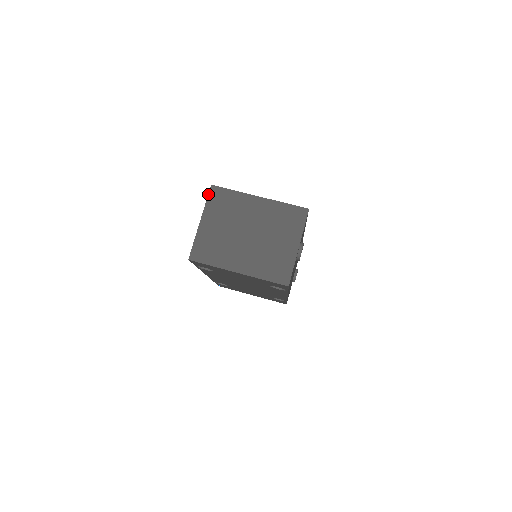
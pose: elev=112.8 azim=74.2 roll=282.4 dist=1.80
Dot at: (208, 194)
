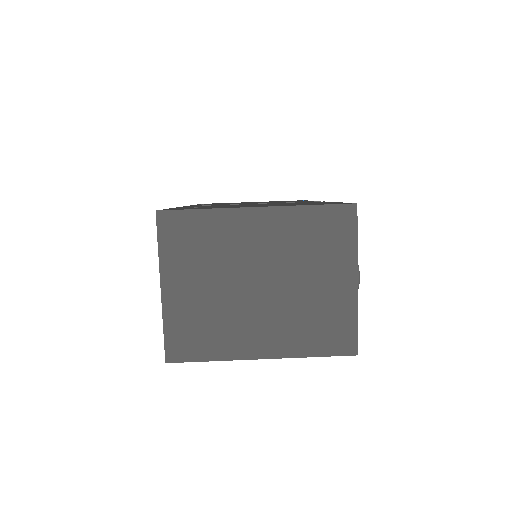
Dot at: occluded
